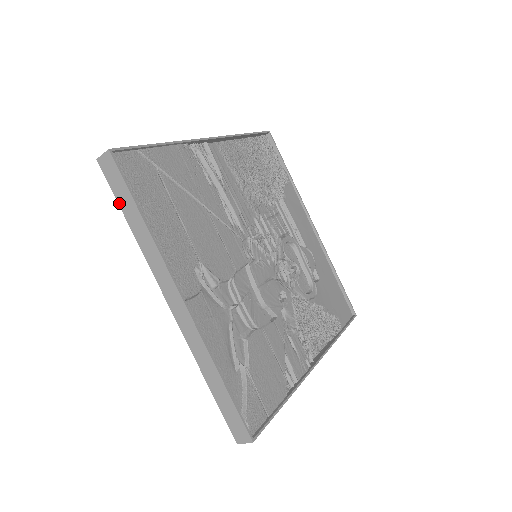
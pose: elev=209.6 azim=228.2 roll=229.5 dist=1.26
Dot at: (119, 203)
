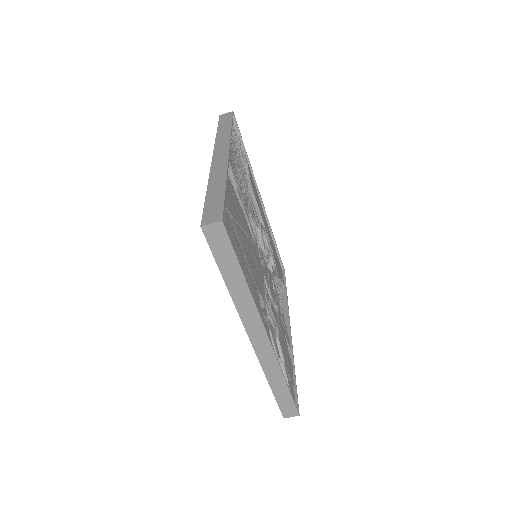
Dot at: (219, 265)
